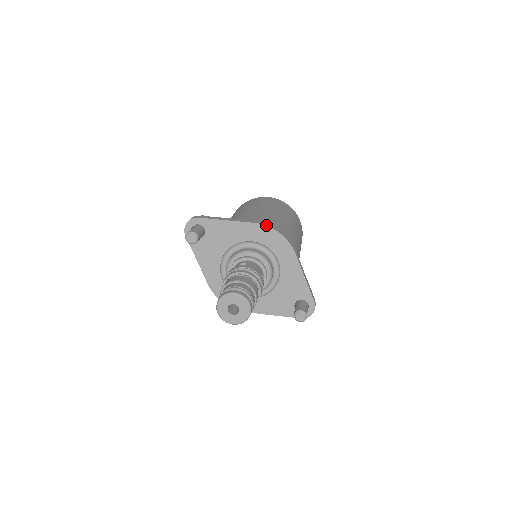
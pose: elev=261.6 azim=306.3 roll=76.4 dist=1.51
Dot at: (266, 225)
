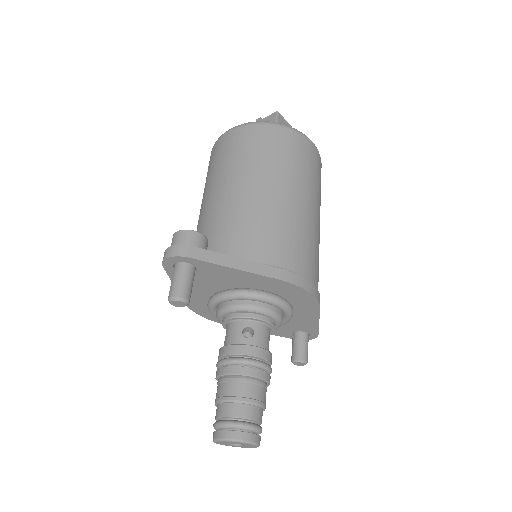
Dot at: (294, 283)
